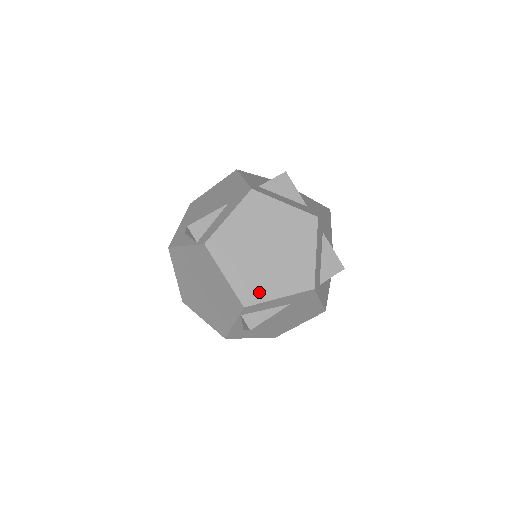
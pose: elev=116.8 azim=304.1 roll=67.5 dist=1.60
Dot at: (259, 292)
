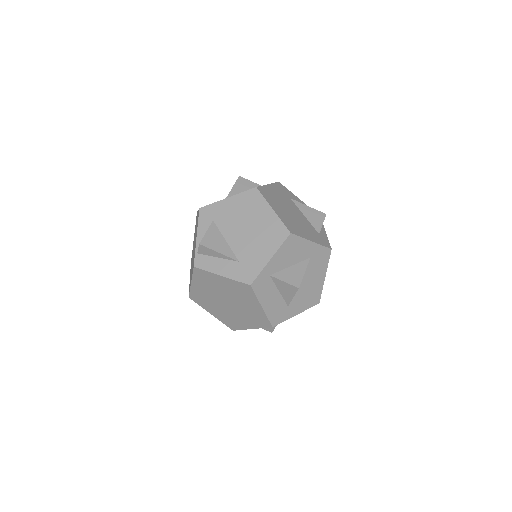
Dot at: (203, 303)
